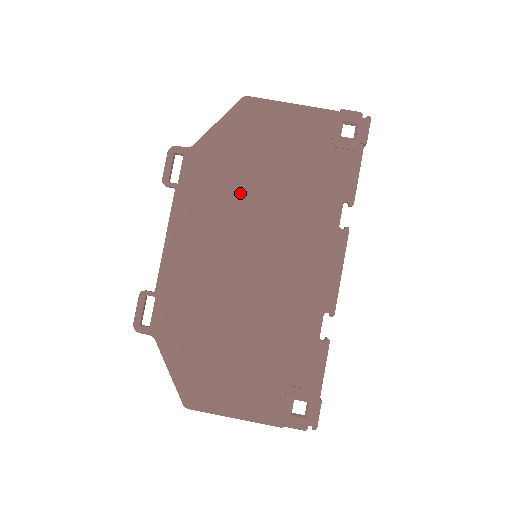
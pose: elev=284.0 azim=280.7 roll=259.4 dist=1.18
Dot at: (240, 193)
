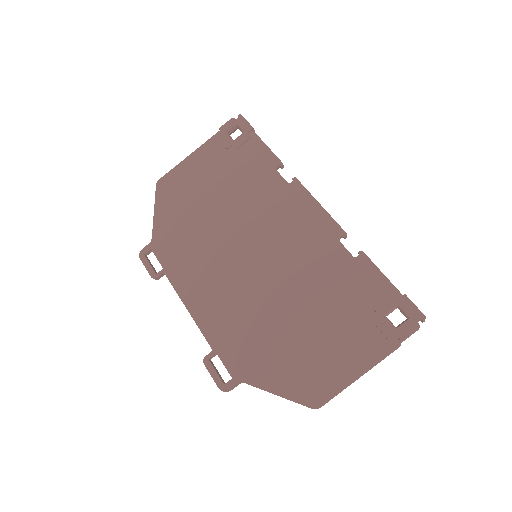
Dot at: (207, 232)
